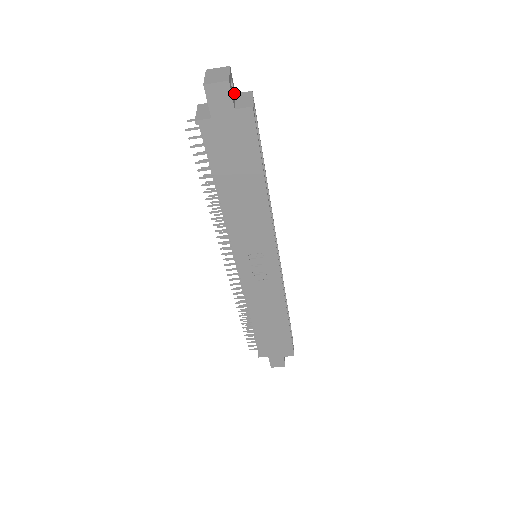
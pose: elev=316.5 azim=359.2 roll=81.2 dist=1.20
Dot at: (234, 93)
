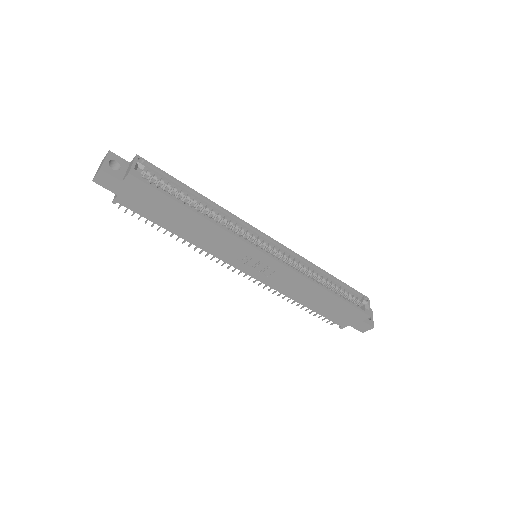
Dot at: (124, 166)
